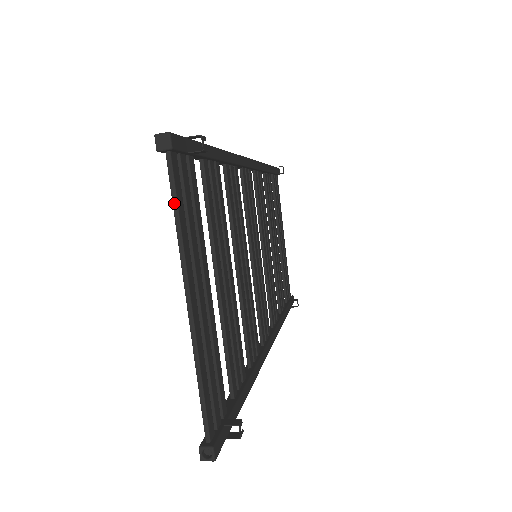
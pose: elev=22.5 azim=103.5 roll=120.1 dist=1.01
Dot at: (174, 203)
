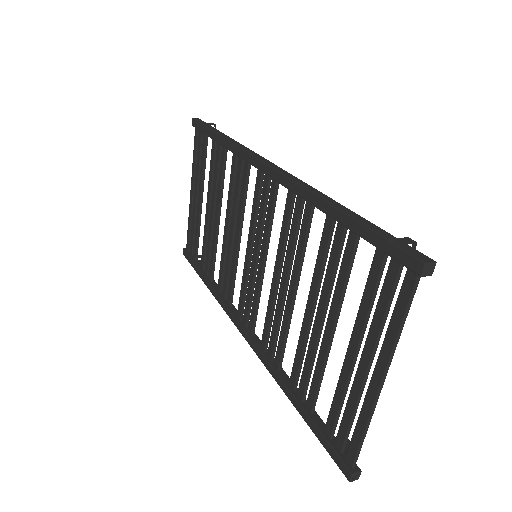
Dot at: (407, 313)
